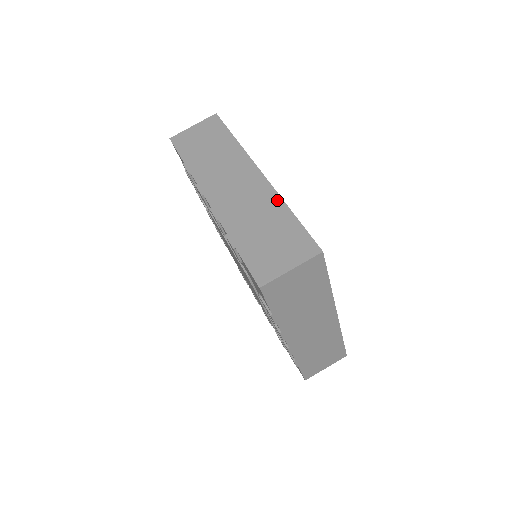
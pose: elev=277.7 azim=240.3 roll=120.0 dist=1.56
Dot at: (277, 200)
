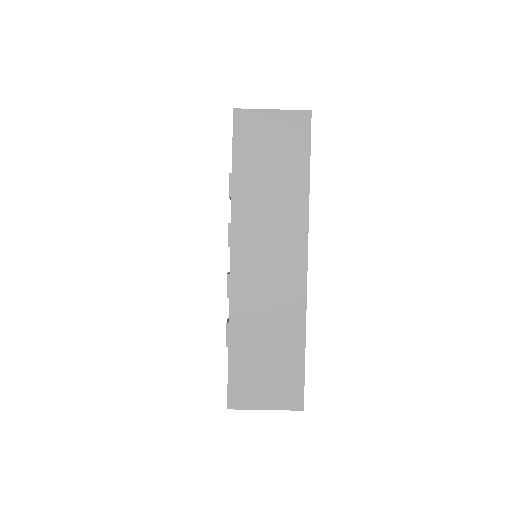
Dot at: (300, 317)
